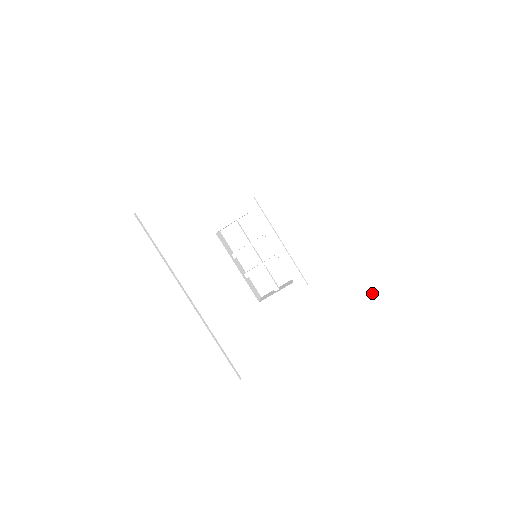
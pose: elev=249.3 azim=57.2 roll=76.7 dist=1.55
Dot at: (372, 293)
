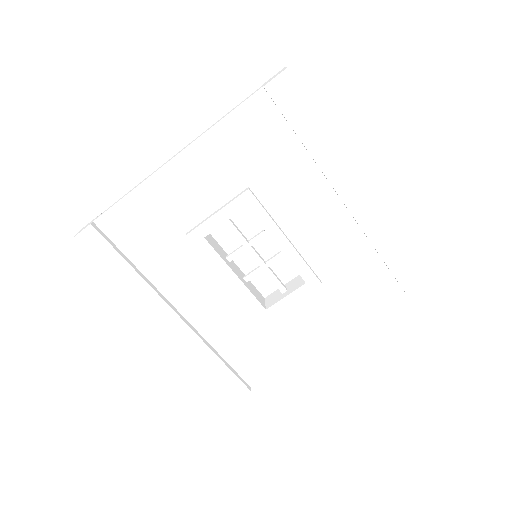
Dot at: (396, 283)
